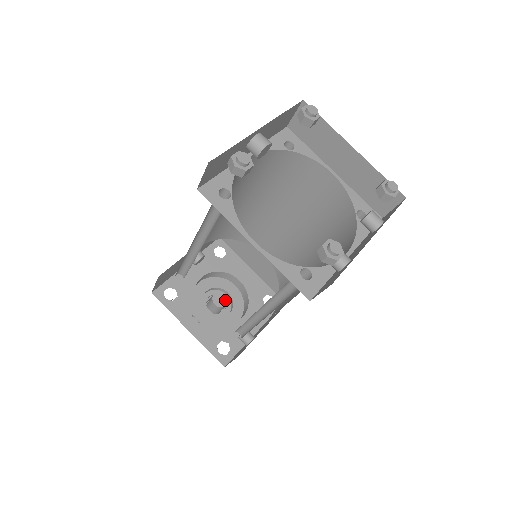
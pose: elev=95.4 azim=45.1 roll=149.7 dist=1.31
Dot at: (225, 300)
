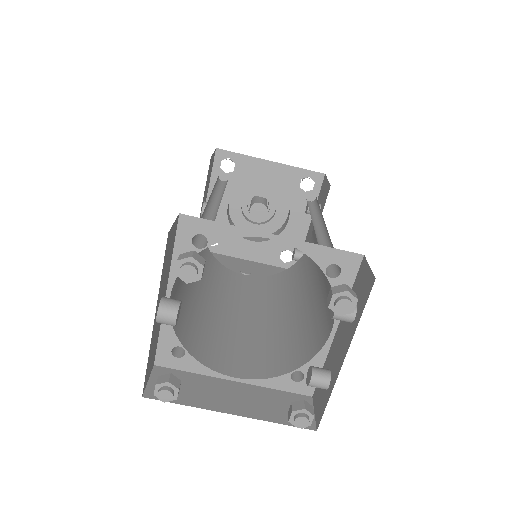
Dot at: (263, 208)
